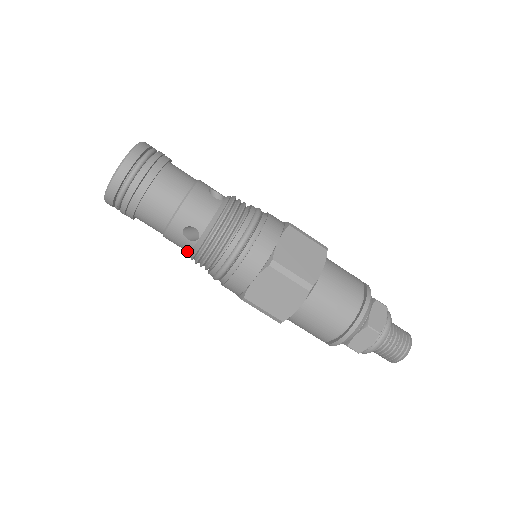
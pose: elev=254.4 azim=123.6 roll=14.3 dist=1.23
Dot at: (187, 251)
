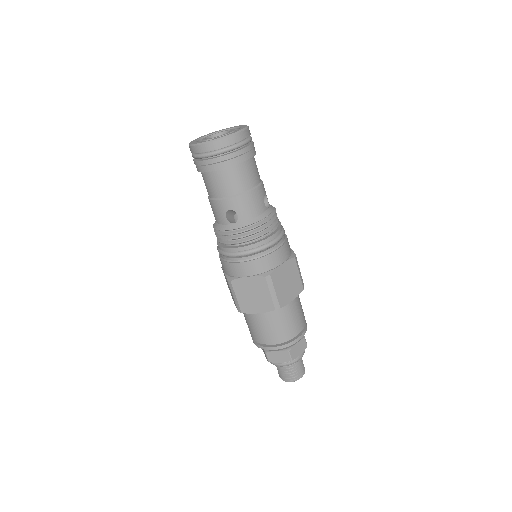
Dot at: (216, 221)
